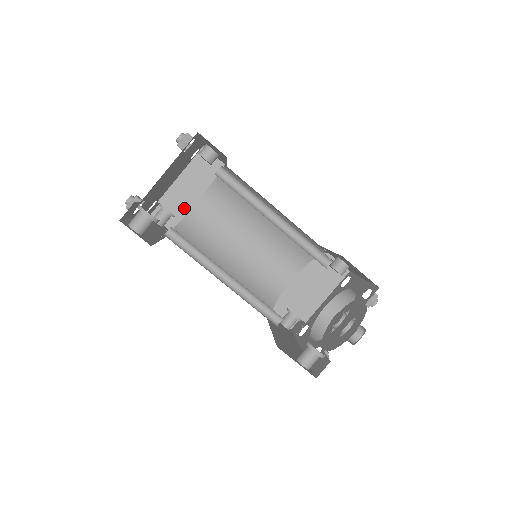
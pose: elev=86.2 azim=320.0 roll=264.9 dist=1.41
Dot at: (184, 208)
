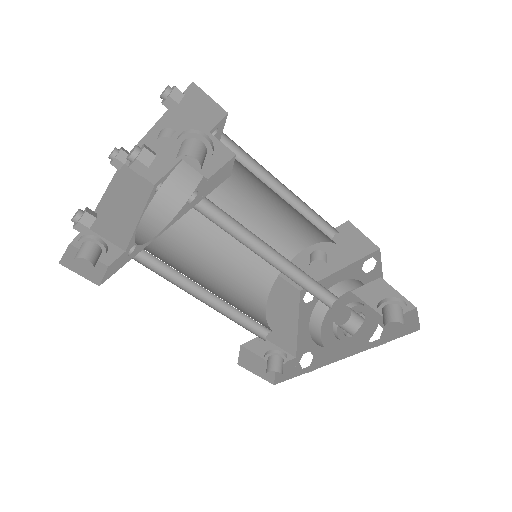
Dot at: (123, 234)
